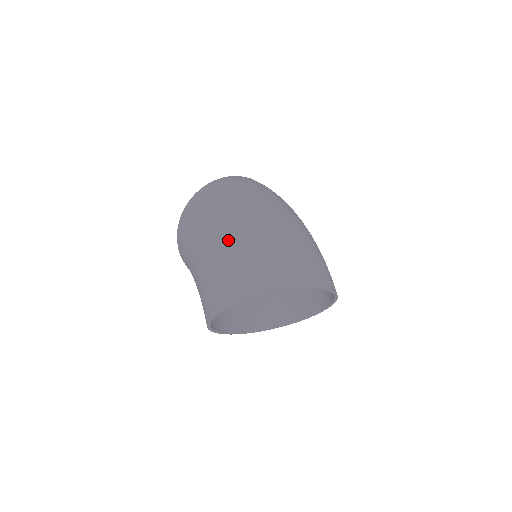
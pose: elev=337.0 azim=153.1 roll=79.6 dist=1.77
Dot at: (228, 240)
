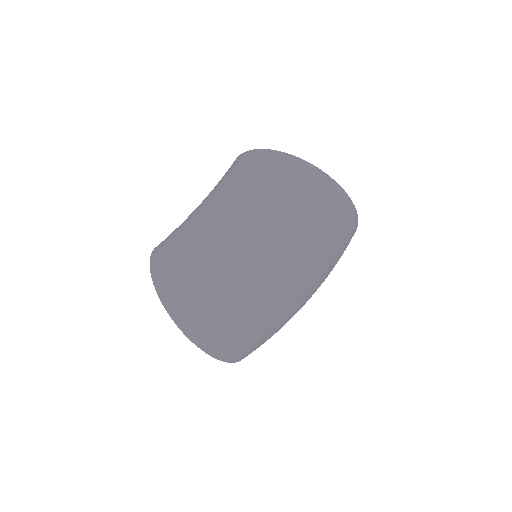
Dot at: (219, 248)
